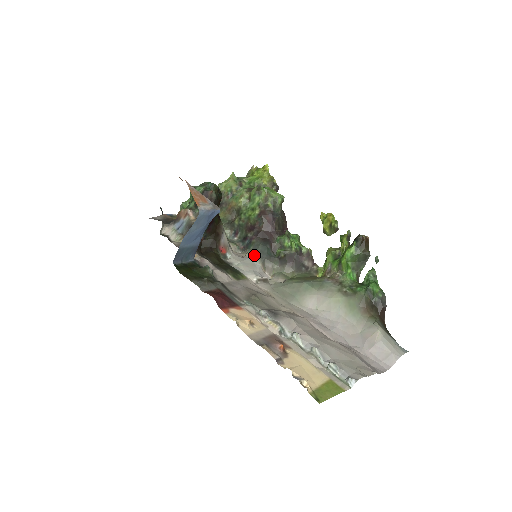
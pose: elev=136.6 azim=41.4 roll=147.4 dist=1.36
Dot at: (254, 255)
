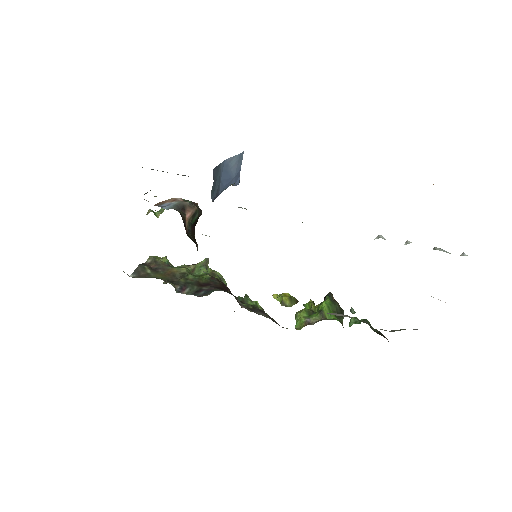
Dot at: occluded
